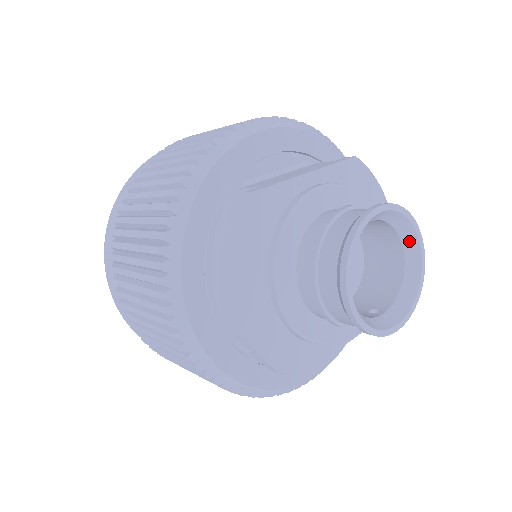
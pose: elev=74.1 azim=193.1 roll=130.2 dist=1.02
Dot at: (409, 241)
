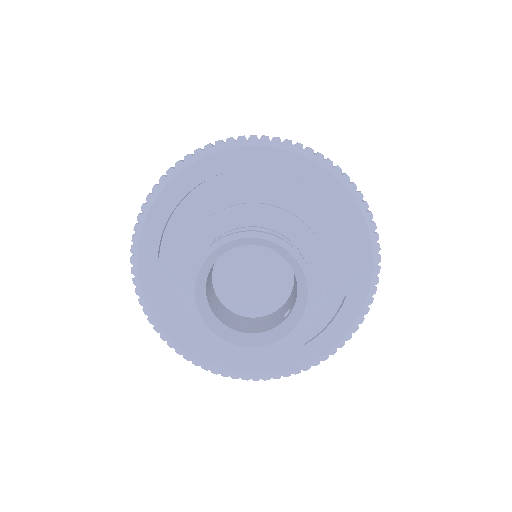
Dot at: (273, 246)
